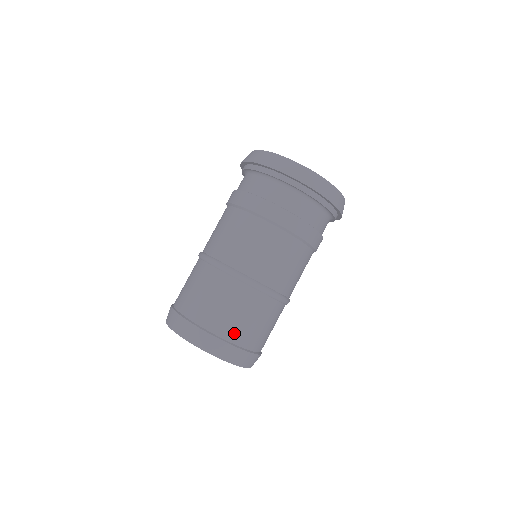
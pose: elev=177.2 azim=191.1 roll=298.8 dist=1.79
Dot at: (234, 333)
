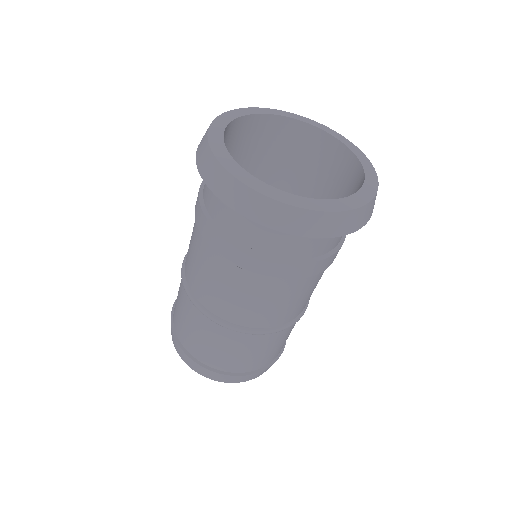
Dot at: (273, 357)
